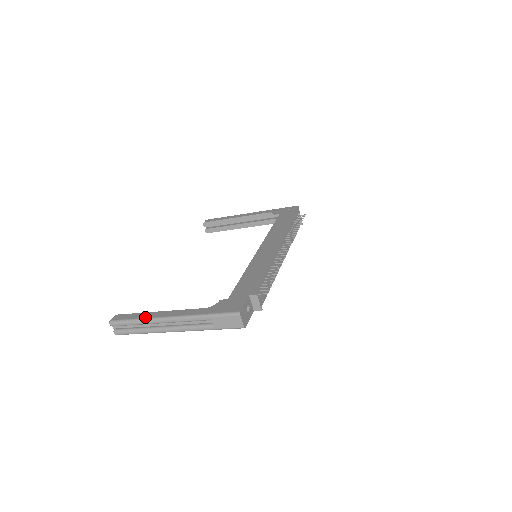
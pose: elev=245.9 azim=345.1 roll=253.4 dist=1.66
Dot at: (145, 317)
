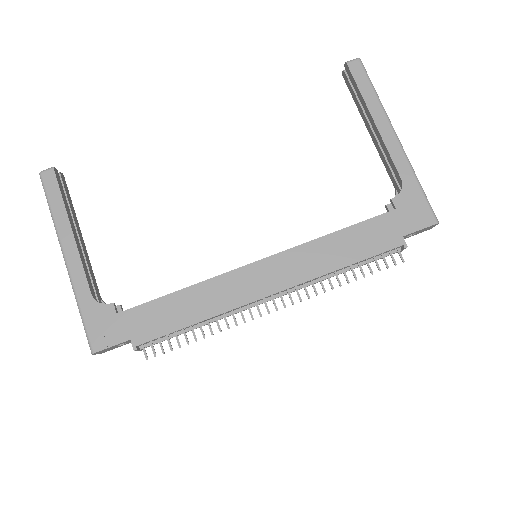
Dot at: (56, 221)
